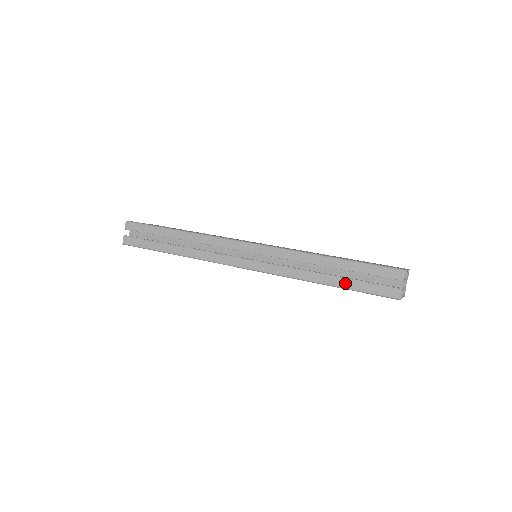
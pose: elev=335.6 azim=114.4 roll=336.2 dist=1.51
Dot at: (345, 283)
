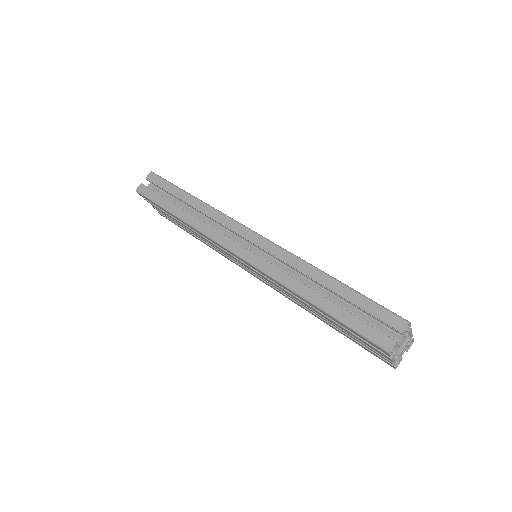
Dot at: (335, 310)
